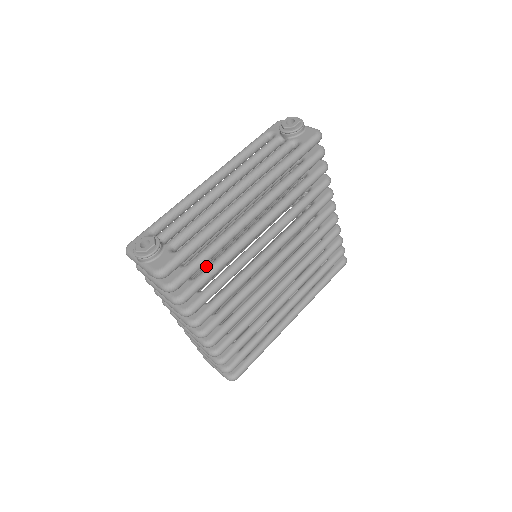
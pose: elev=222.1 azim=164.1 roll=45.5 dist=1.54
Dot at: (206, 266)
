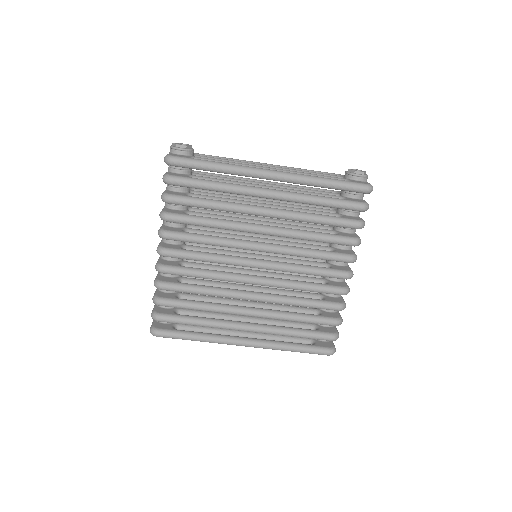
Dot at: occluded
